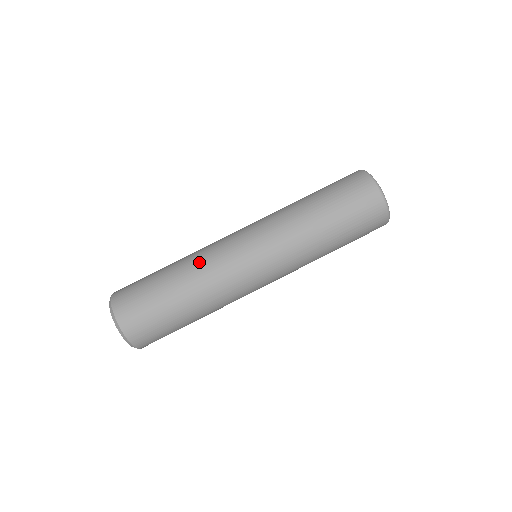
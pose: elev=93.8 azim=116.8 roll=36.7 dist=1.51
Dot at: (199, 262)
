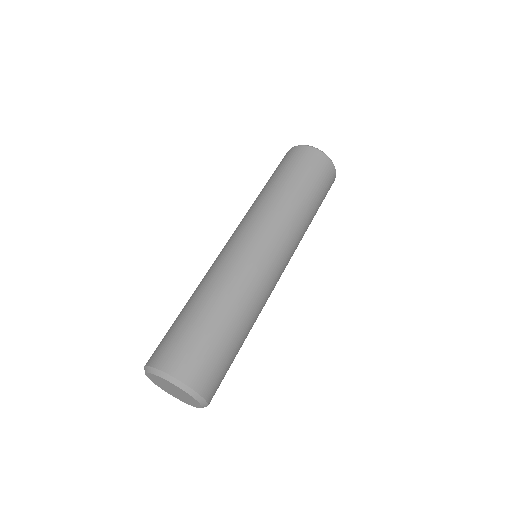
Dot at: (235, 285)
